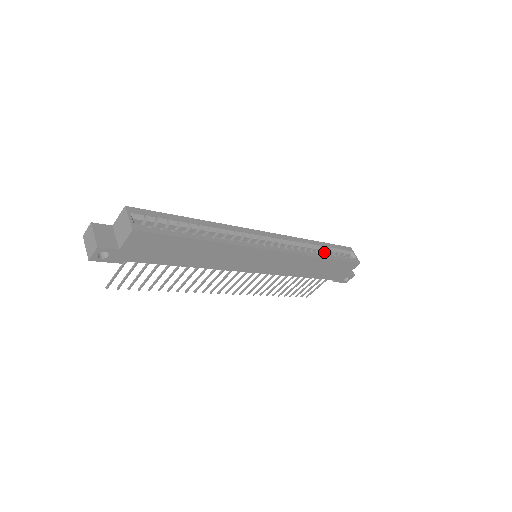
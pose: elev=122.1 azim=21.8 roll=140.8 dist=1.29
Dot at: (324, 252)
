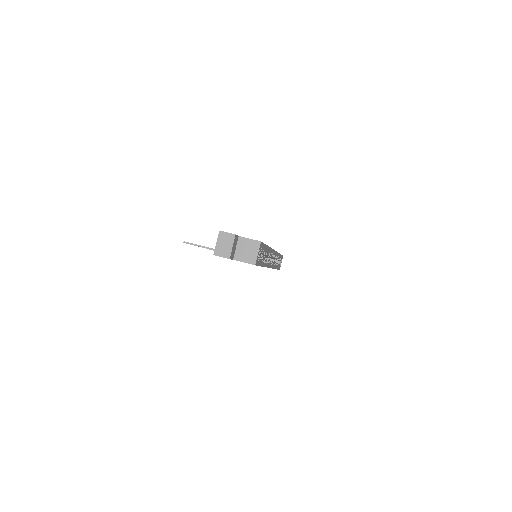
Dot at: occluded
